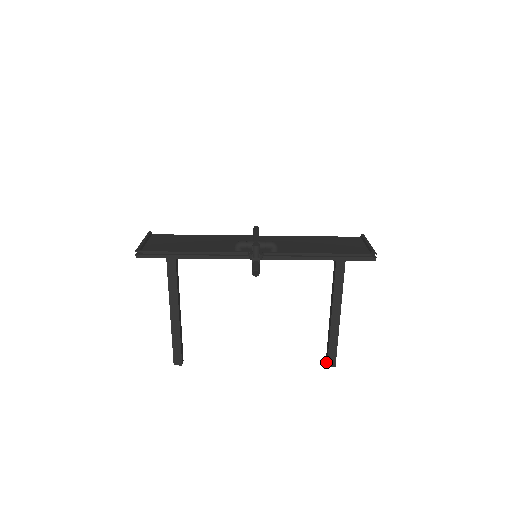
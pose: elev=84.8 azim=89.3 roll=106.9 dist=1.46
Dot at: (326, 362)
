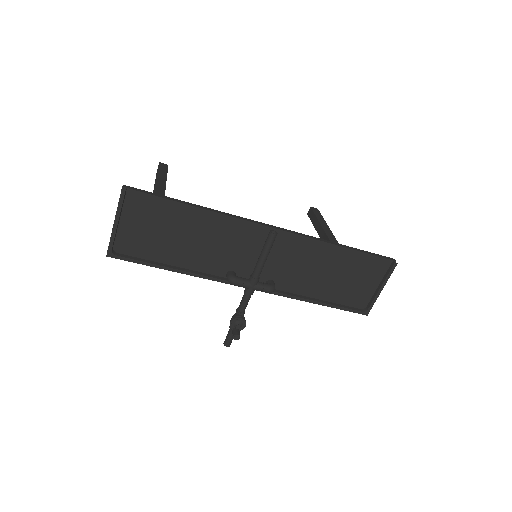
Dot at: (309, 211)
